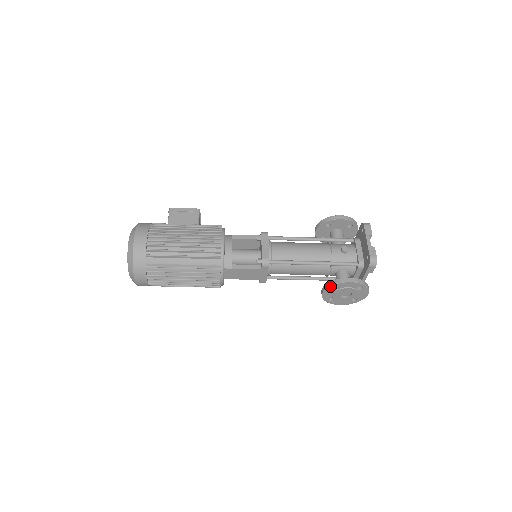
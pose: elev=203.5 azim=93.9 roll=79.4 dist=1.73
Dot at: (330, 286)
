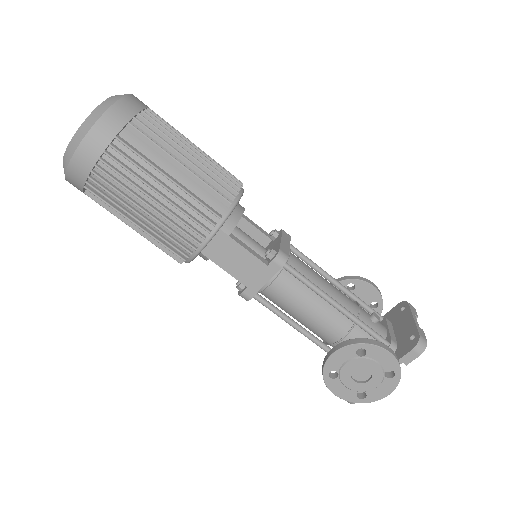
Dot at: (356, 343)
